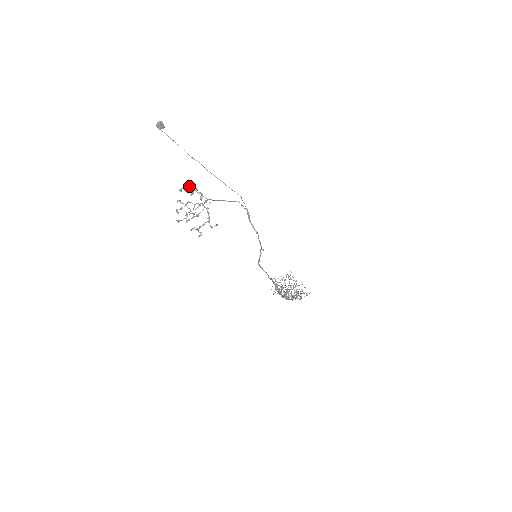
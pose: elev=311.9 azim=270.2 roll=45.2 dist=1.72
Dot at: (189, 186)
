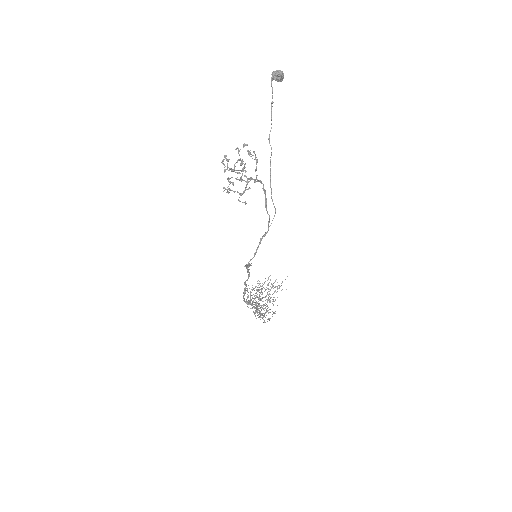
Dot at: (249, 153)
